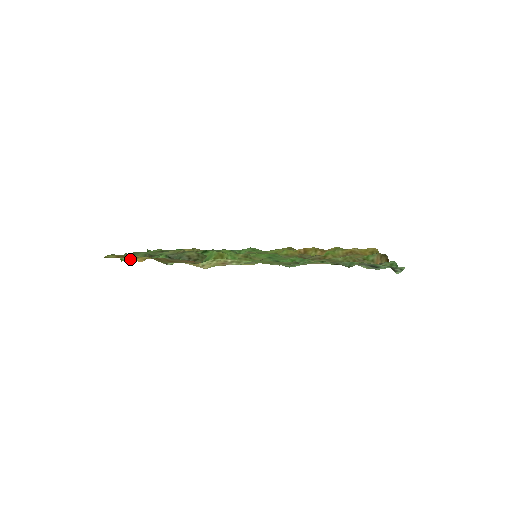
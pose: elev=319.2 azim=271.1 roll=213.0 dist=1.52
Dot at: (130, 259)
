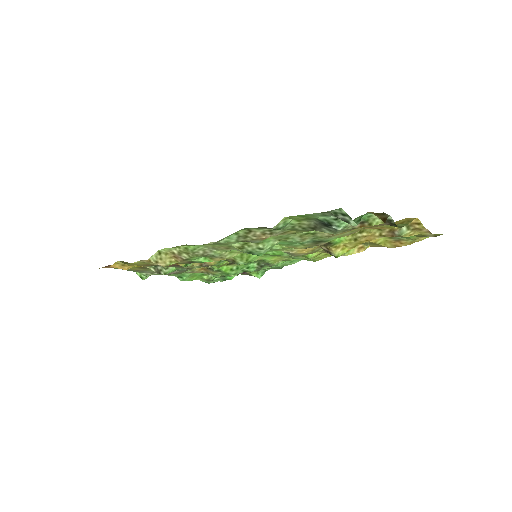
Dot at: (110, 266)
